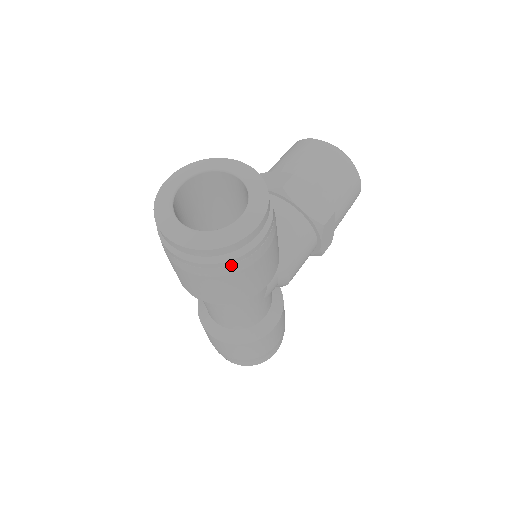
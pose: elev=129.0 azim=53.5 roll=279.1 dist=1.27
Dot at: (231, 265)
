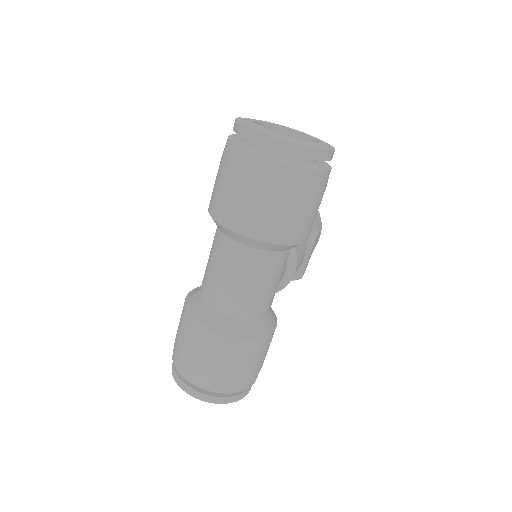
Dot at: (313, 177)
